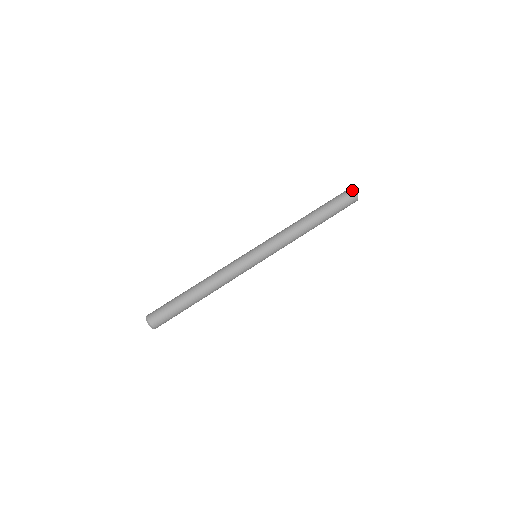
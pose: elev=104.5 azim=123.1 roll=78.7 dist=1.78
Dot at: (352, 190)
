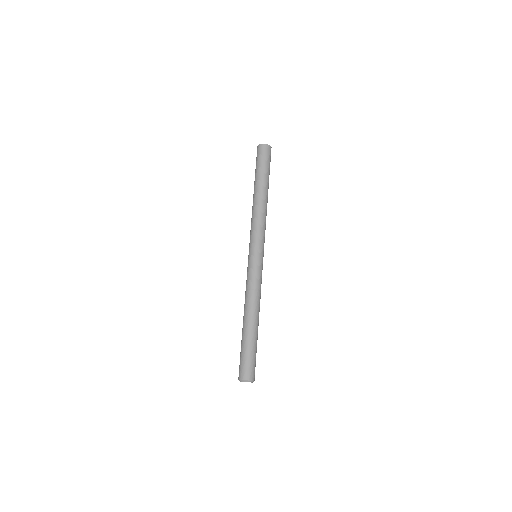
Dot at: (266, 145)
